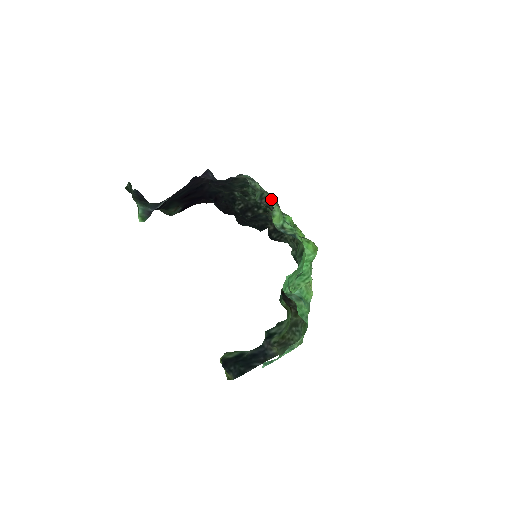
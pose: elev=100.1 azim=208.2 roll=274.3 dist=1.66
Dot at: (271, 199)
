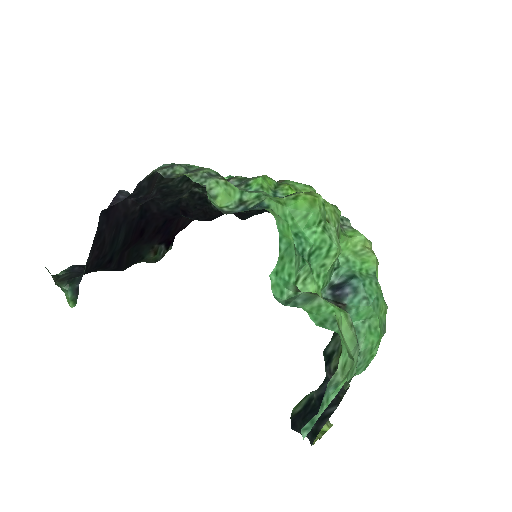
Dot at: (201, 176)
